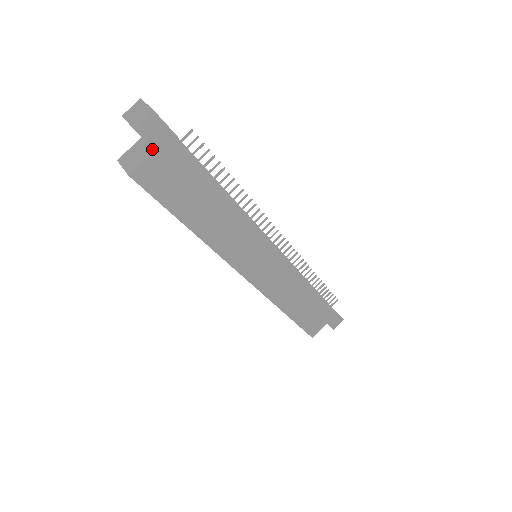
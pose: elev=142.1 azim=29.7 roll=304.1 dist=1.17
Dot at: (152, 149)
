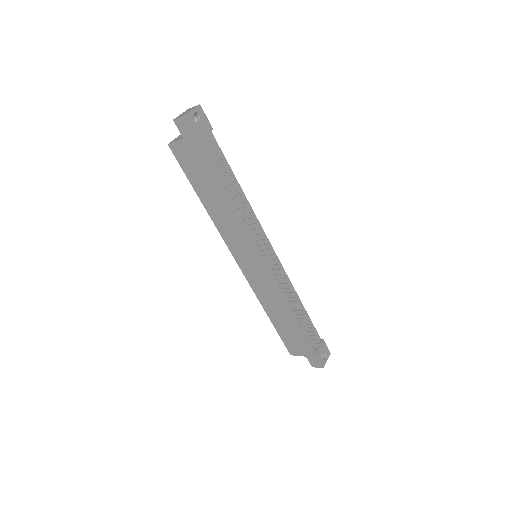
Dot at: (184, 137)
